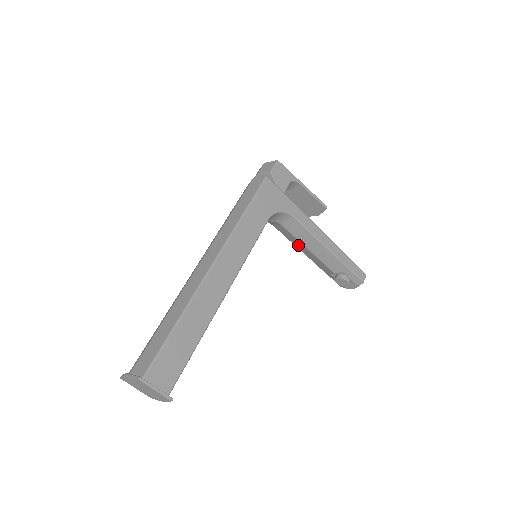
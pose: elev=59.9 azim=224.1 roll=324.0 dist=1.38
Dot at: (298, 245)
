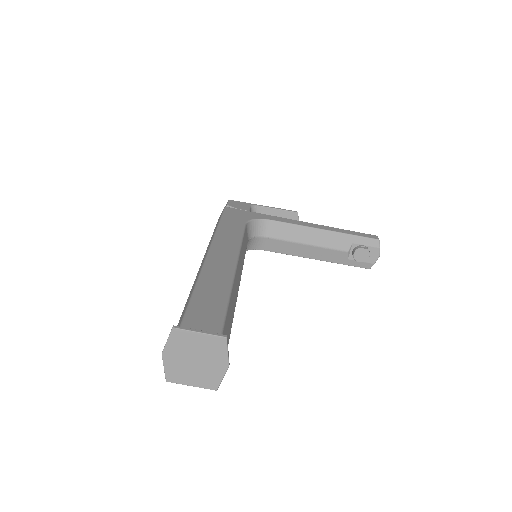
Dot at: (297, 251)
